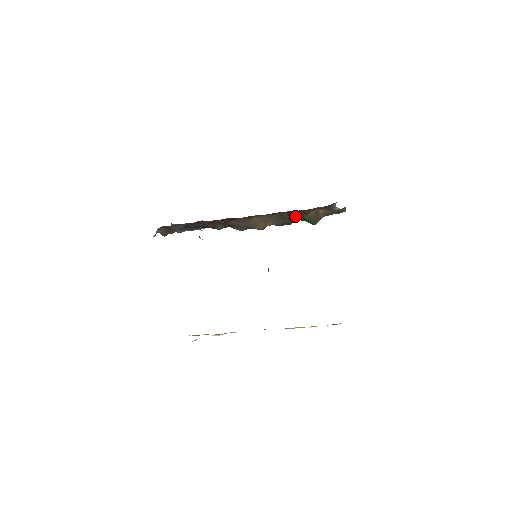
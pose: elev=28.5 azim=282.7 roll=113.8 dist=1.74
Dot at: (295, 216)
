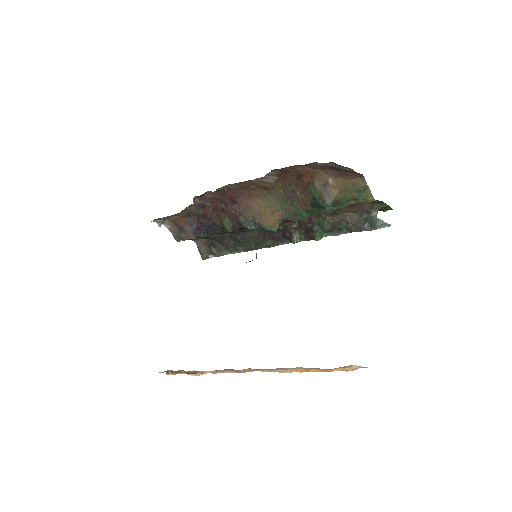
Dot at: (300, 192)
